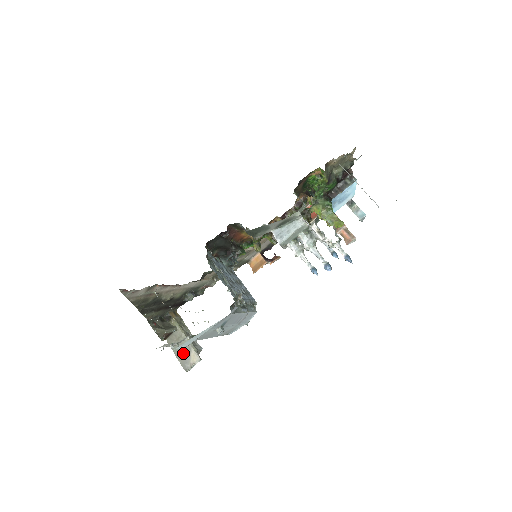
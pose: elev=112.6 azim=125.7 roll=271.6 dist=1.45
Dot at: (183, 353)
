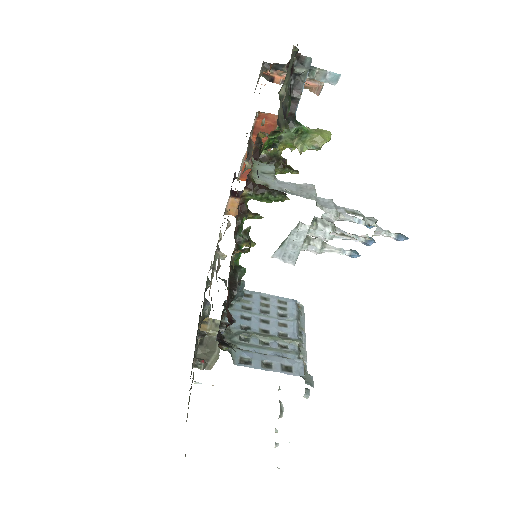
Dot at: occluded
